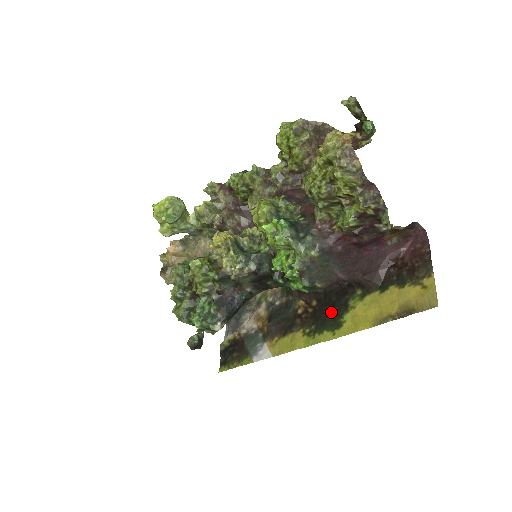
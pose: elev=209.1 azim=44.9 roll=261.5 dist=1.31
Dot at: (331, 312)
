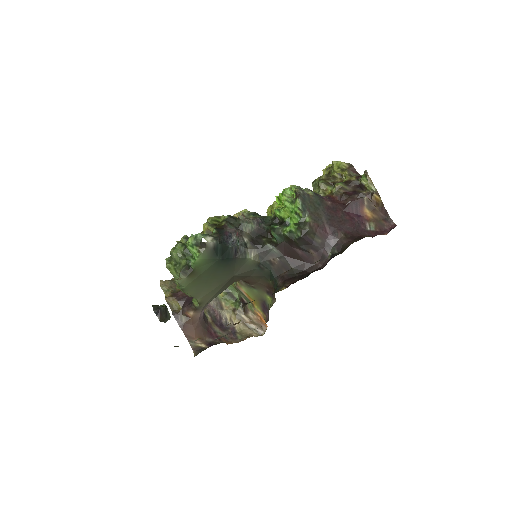
Dot at: occluded
